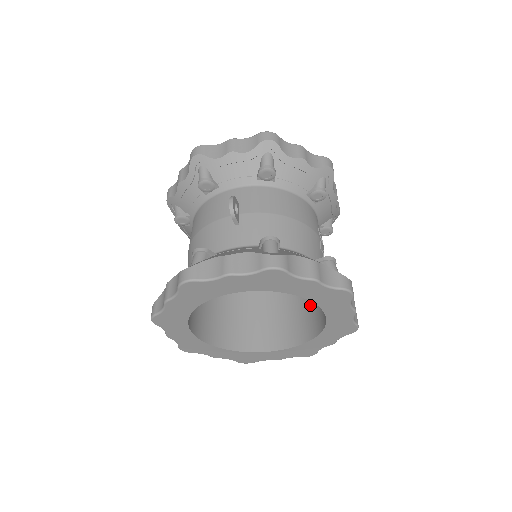
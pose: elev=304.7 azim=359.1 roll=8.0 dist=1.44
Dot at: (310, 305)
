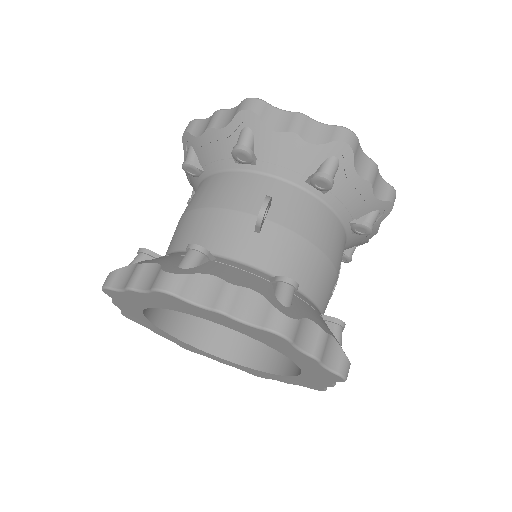
Dot at: occluded
